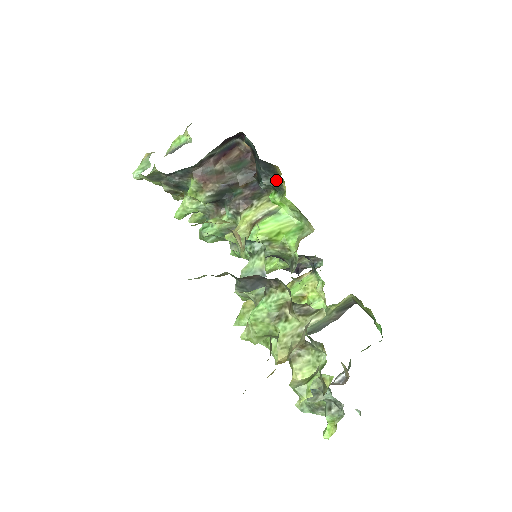
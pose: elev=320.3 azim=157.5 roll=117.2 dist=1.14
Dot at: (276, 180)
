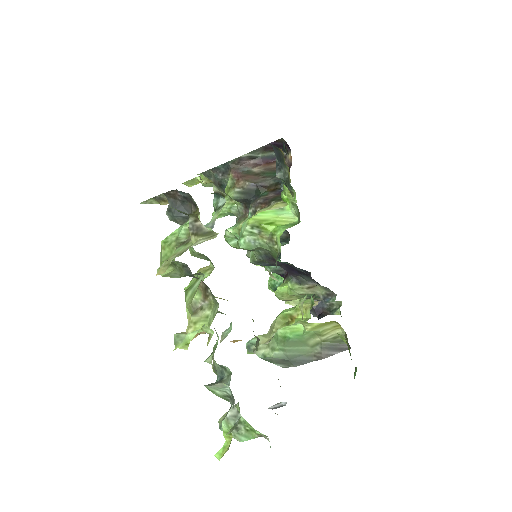
Dot at: (286, 172)
